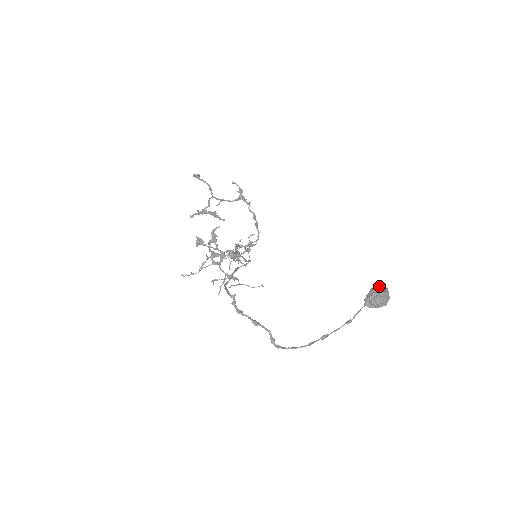
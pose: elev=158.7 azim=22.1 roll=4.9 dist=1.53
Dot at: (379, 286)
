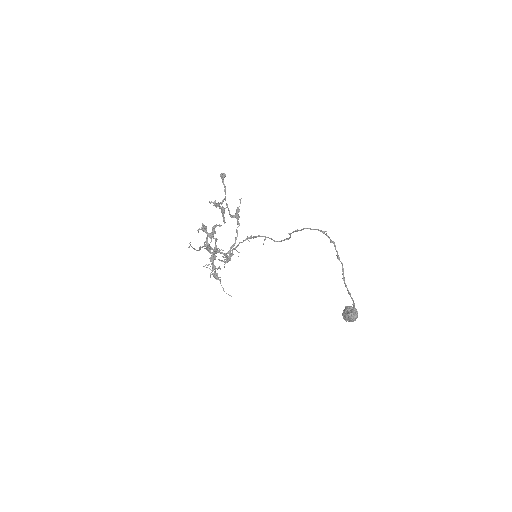
Dot at: occluded
